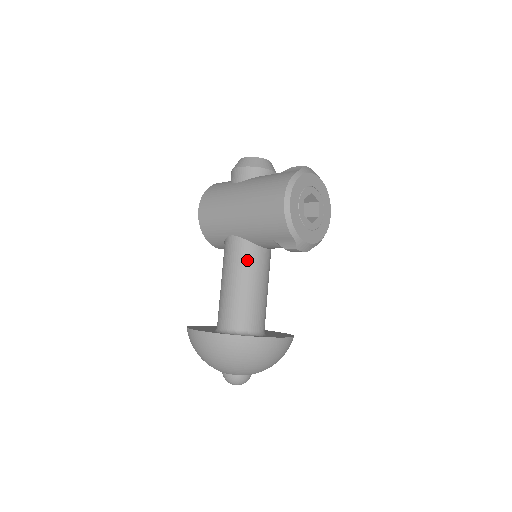
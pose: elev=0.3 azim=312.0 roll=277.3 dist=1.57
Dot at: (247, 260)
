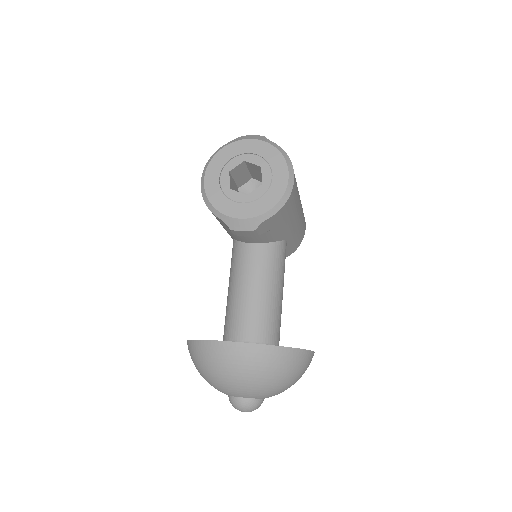
Dot at: (235, 261)
